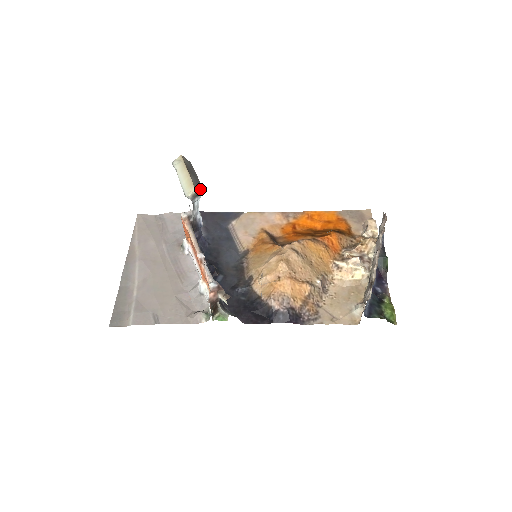
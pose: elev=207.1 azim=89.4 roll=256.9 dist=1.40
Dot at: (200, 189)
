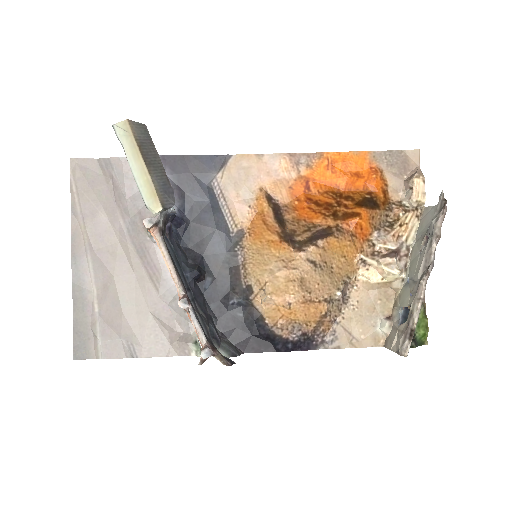
Dot at: (170, 199)
